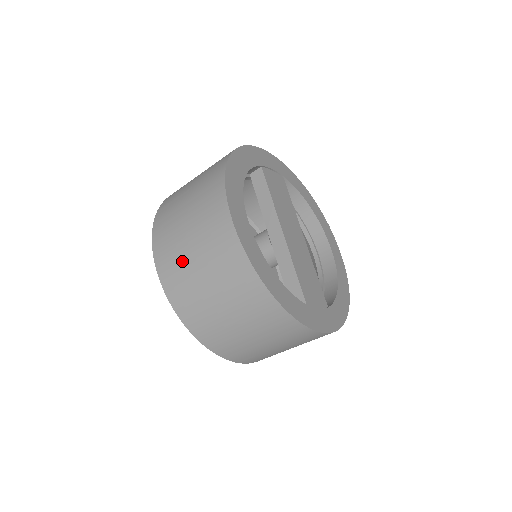
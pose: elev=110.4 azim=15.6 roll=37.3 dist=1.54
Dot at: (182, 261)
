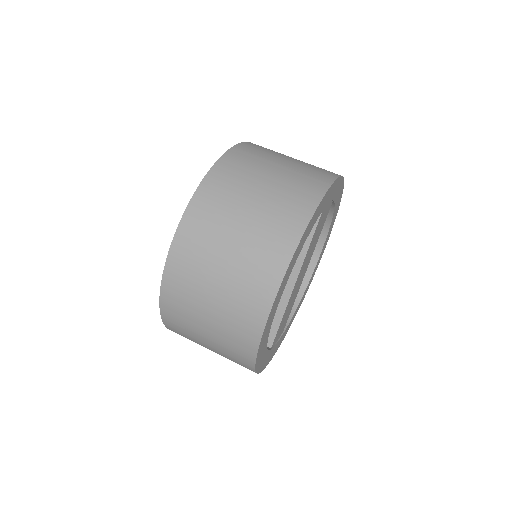
Dot at: (195, 294)
